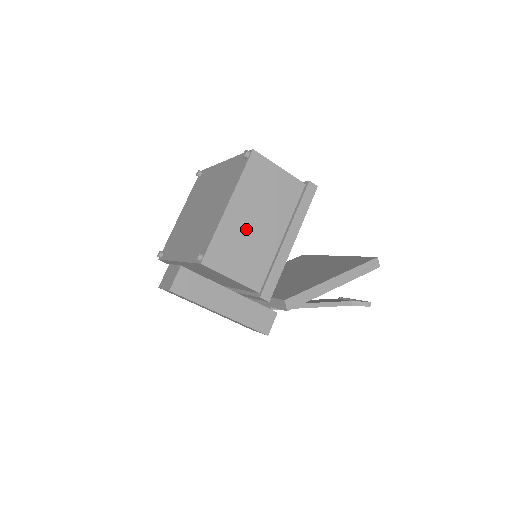
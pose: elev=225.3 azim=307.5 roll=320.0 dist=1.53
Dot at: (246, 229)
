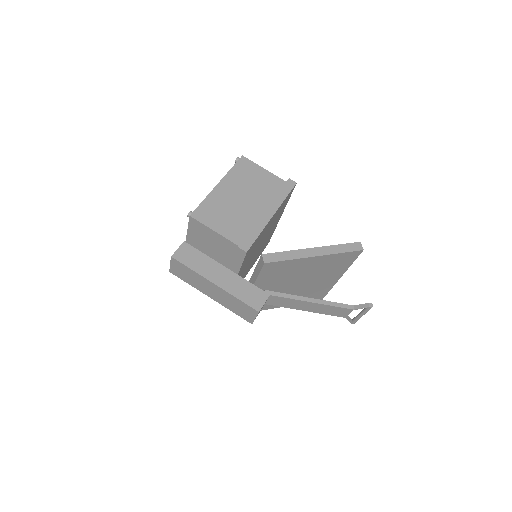
Dot at: (231, 201)
